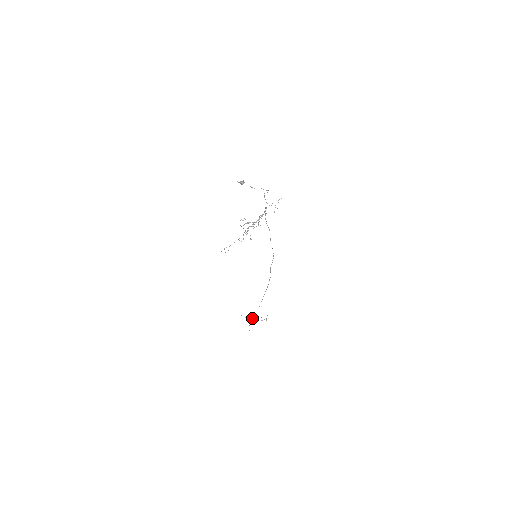
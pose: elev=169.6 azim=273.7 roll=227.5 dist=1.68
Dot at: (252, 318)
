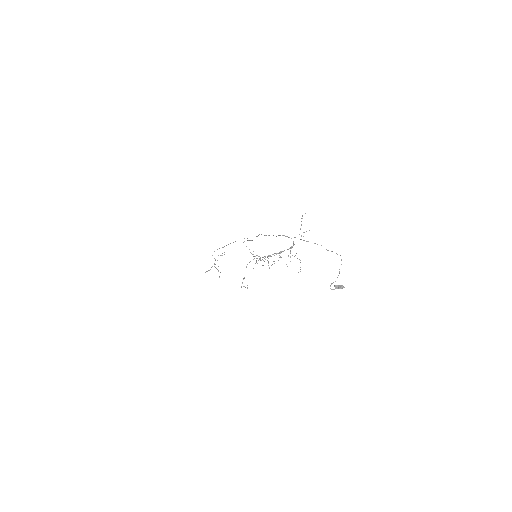
Dot at: (214, 264)
